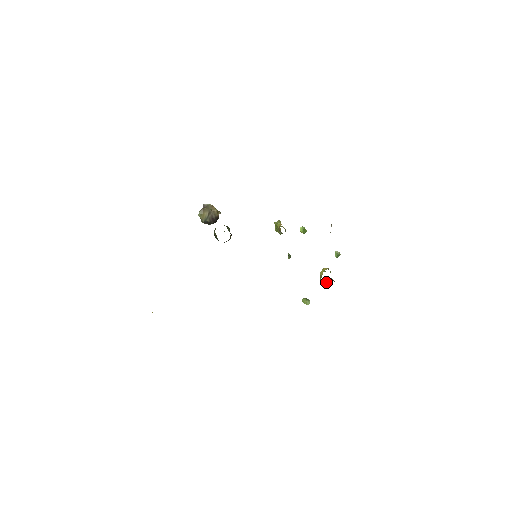
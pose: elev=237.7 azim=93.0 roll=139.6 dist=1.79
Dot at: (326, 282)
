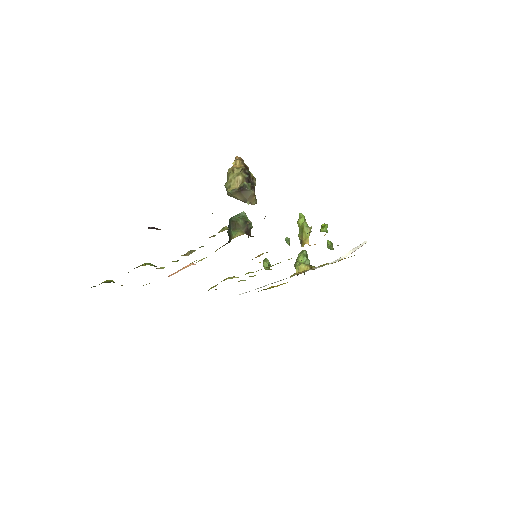
Dot at: occluded
